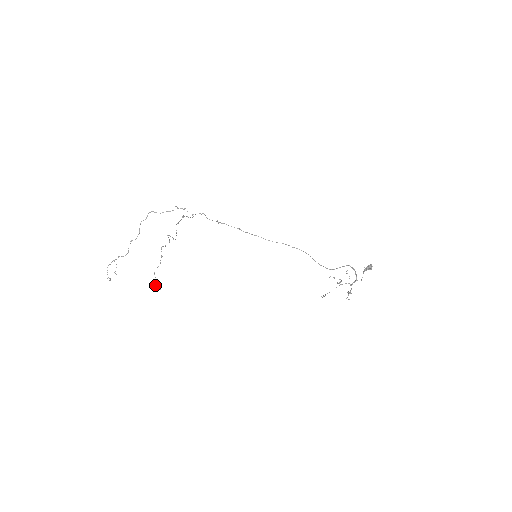
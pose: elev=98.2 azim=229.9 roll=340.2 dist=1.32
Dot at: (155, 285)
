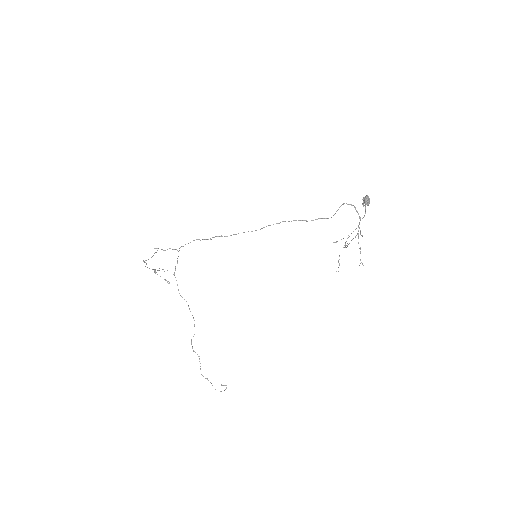
Dot at: occluded
